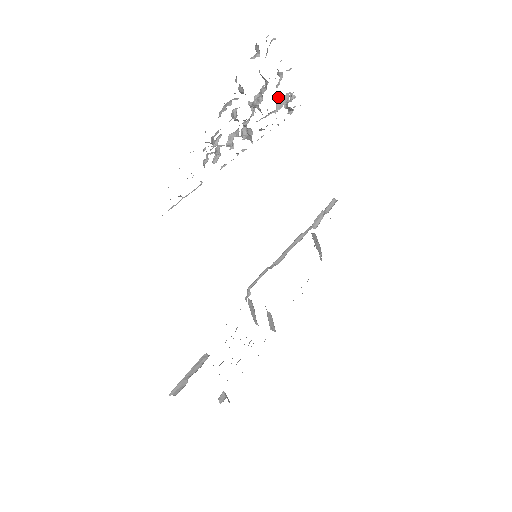
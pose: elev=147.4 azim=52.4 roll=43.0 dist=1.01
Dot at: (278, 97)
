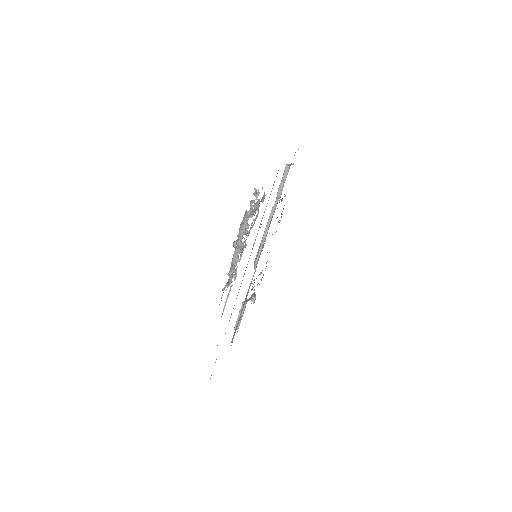
Dot at: occluded
